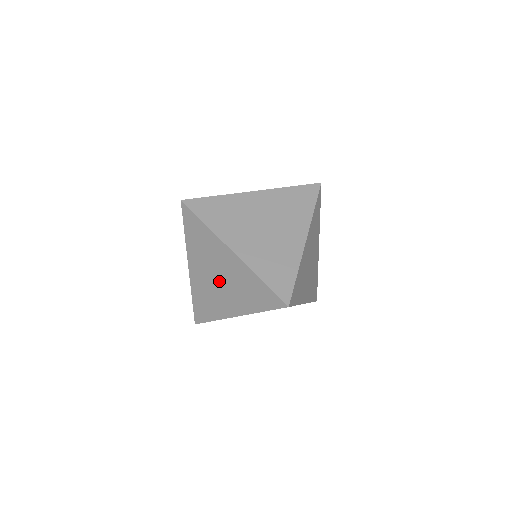
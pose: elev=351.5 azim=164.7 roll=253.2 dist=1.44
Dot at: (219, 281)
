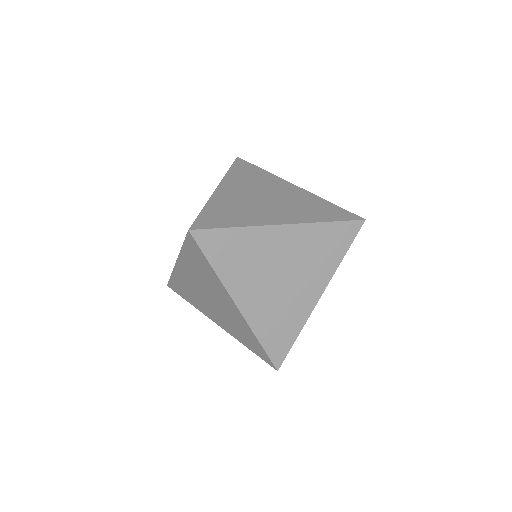
Dot at: (210, 300)
